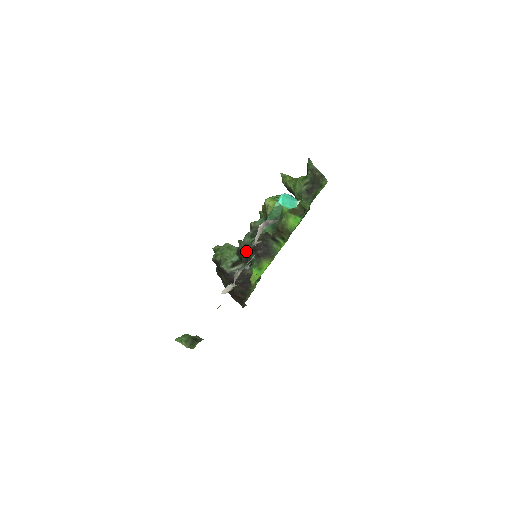
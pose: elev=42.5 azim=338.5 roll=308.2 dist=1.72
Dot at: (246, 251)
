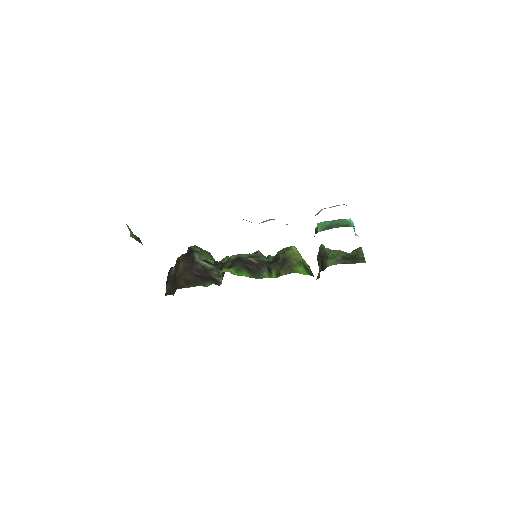
Dot at: (231, 261)
